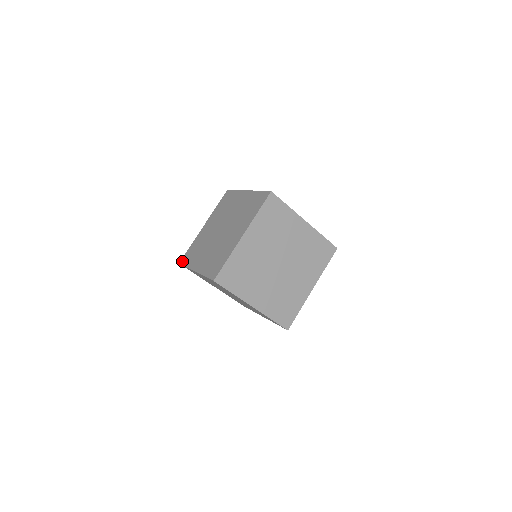
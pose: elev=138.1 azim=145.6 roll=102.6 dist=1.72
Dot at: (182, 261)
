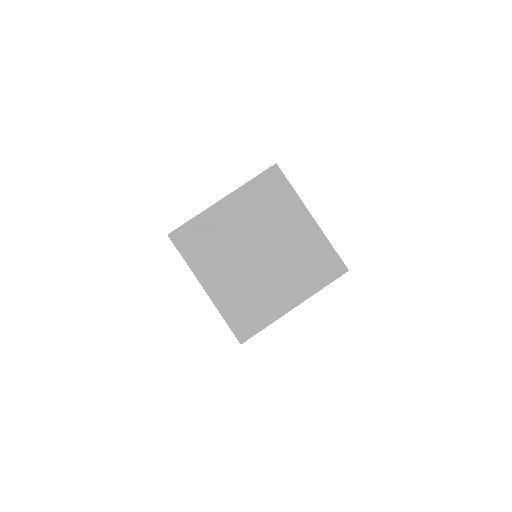
Dot at: occluded
